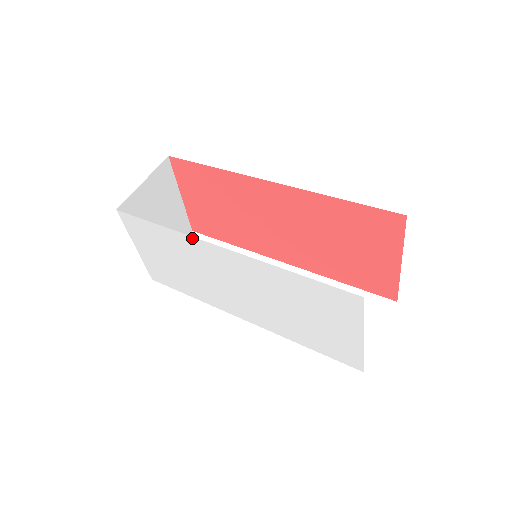
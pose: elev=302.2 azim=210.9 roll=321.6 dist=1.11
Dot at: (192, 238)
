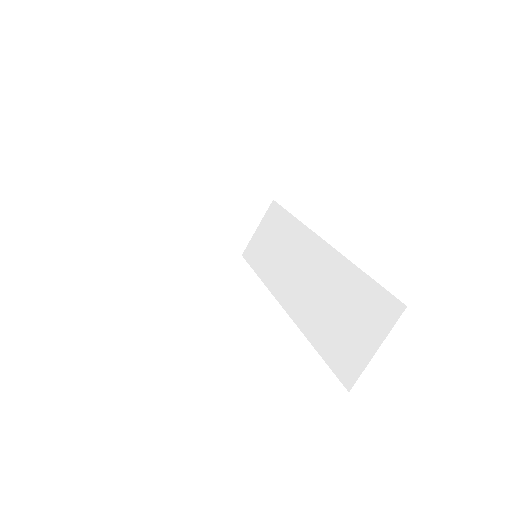
Dot at: occluded
